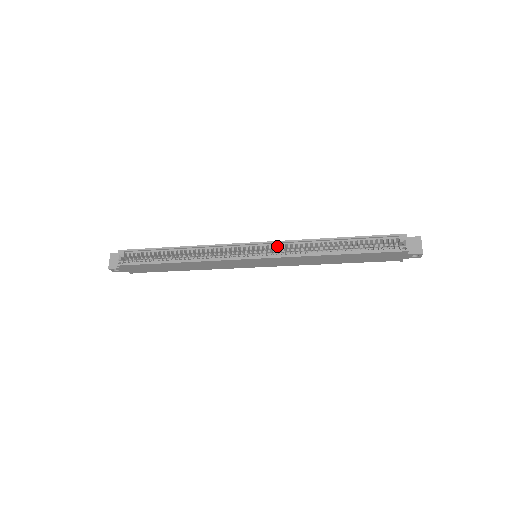
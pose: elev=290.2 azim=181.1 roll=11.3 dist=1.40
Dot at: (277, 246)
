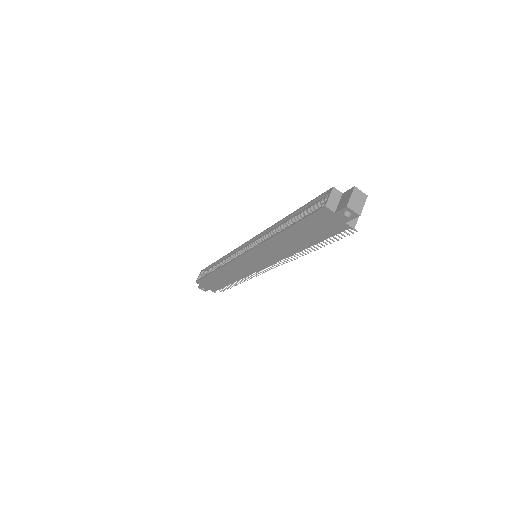
Dot at: occluded
